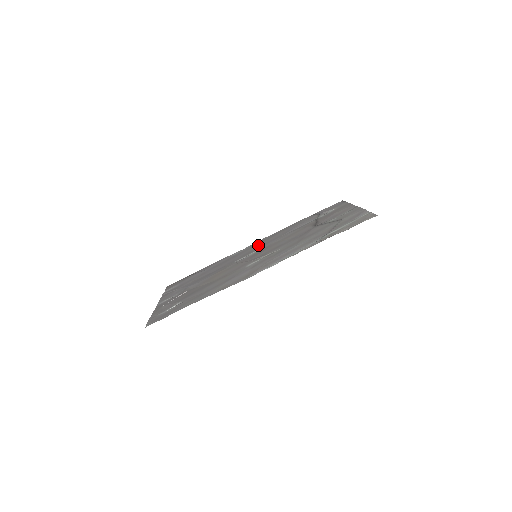
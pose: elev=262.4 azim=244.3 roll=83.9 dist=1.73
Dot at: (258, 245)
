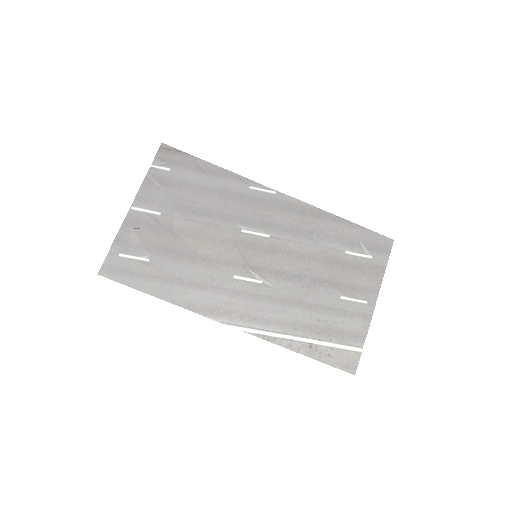
Dot at: (278, 215)
